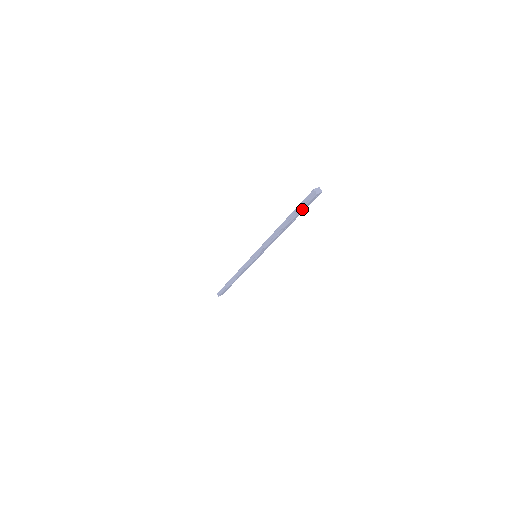
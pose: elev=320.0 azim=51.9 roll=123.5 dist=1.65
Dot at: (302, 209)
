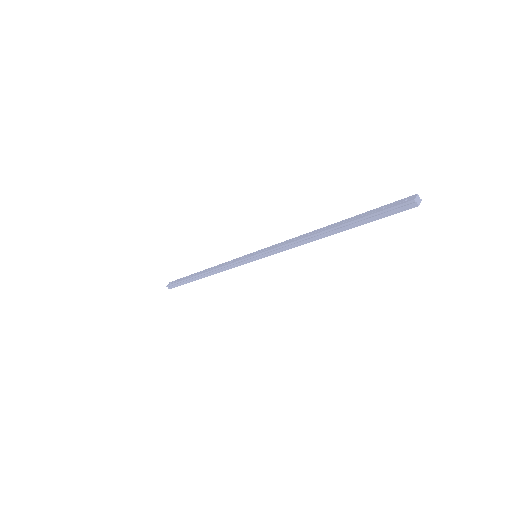
Dot at: (378, 219)
